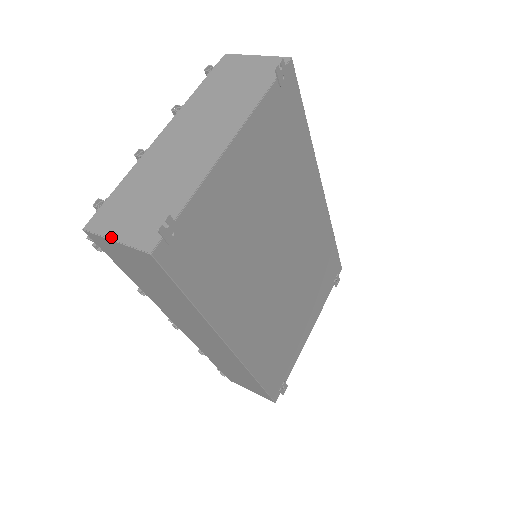
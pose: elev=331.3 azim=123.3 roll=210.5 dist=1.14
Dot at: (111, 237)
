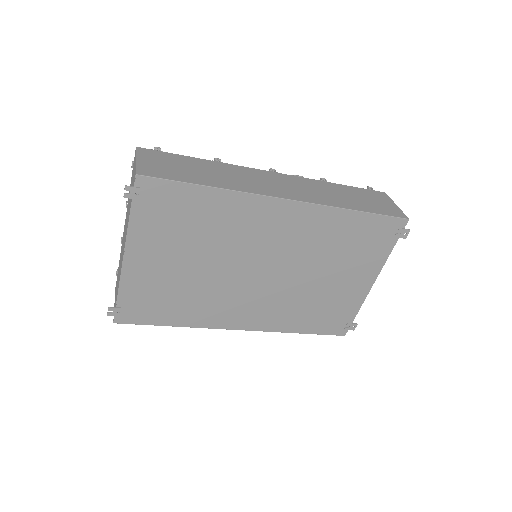
Dot at: occluded
